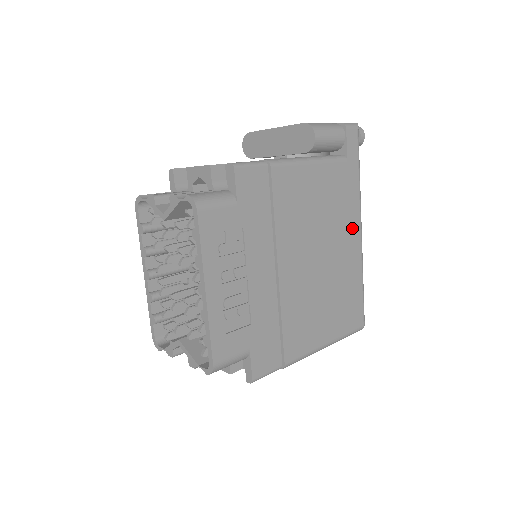
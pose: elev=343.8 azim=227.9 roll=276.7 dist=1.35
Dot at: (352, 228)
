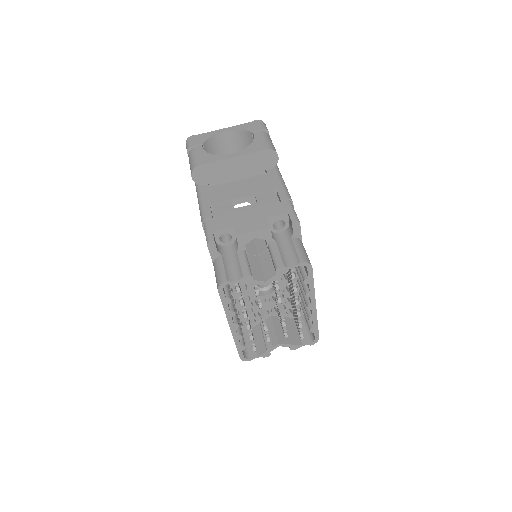
Dot at: occluded
